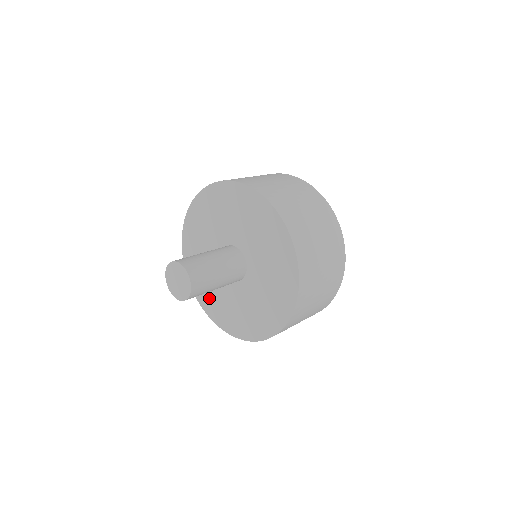
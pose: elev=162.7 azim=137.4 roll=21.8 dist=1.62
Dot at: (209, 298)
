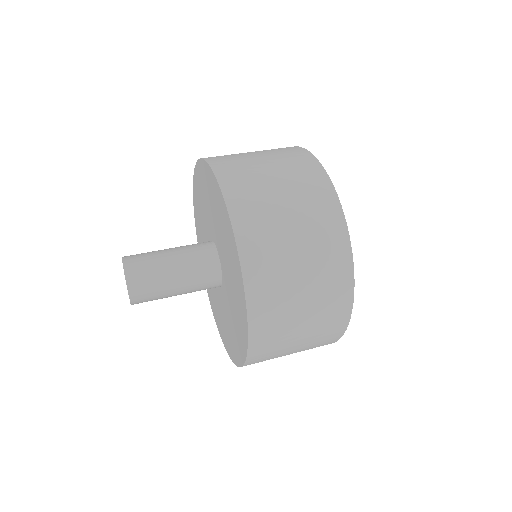
Dot at: occluded
